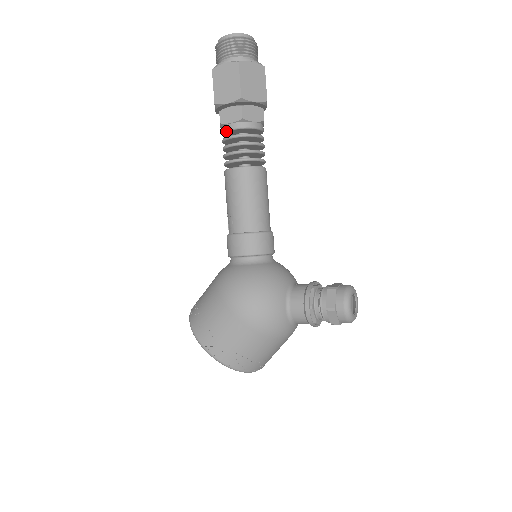
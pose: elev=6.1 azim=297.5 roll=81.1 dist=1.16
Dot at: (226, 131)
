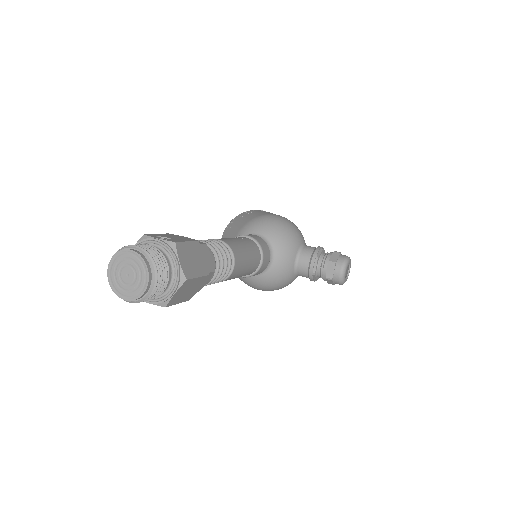
Dot at: occluded
